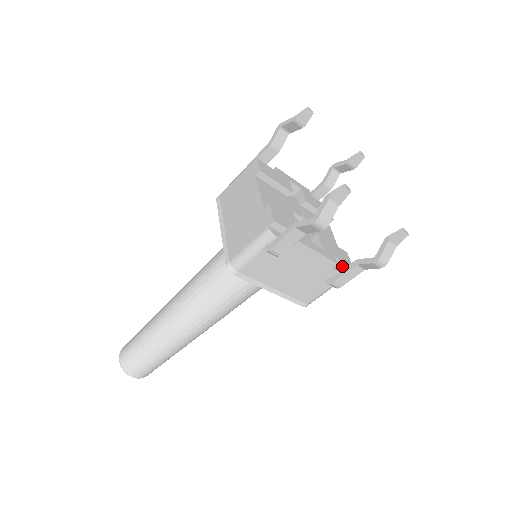
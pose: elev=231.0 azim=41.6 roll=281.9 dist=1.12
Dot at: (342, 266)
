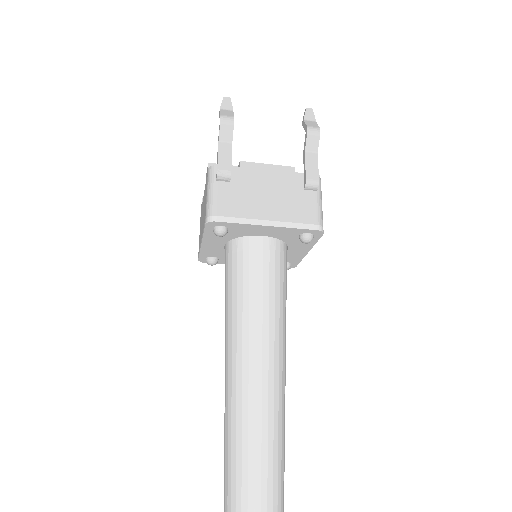
Dot at: occluded
